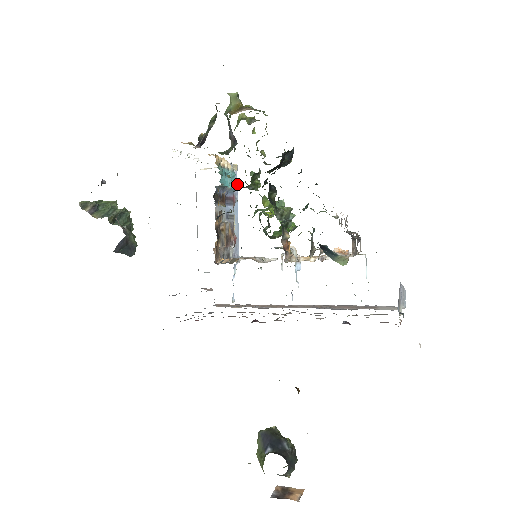
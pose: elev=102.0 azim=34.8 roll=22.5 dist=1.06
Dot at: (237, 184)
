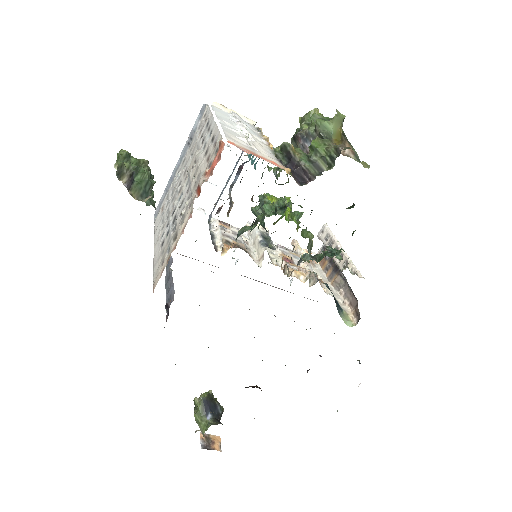
Dot at: occluded
